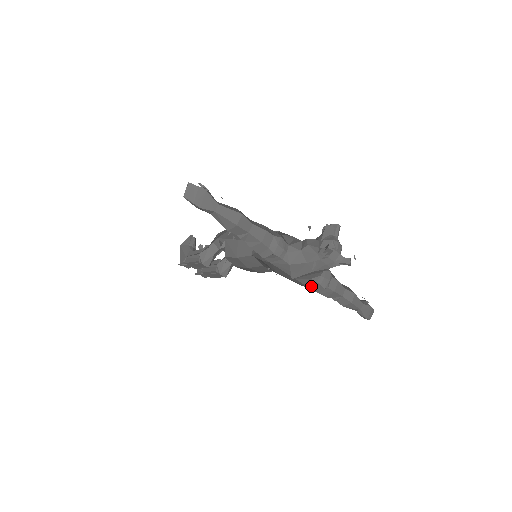
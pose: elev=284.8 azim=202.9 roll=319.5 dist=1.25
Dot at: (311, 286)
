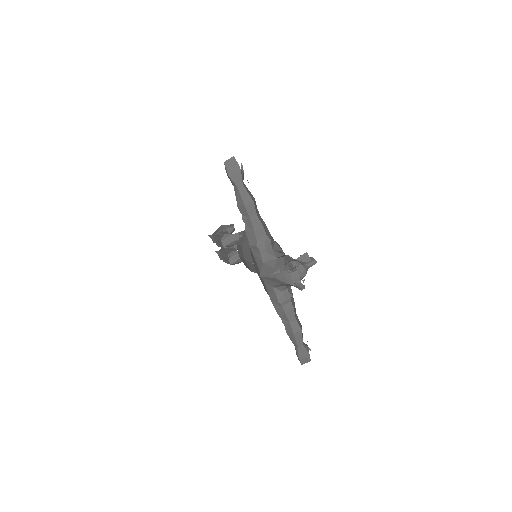
Dot at: (271, 295)
